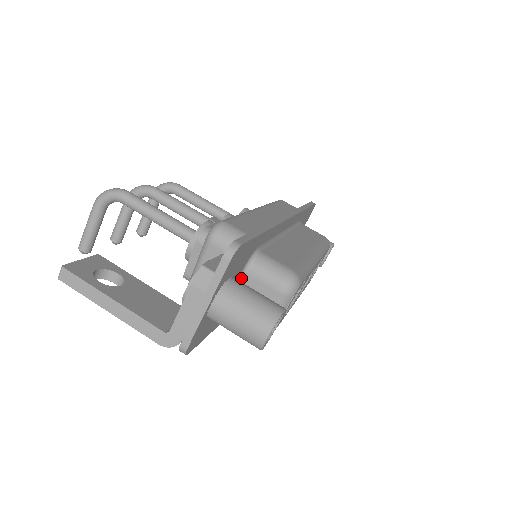
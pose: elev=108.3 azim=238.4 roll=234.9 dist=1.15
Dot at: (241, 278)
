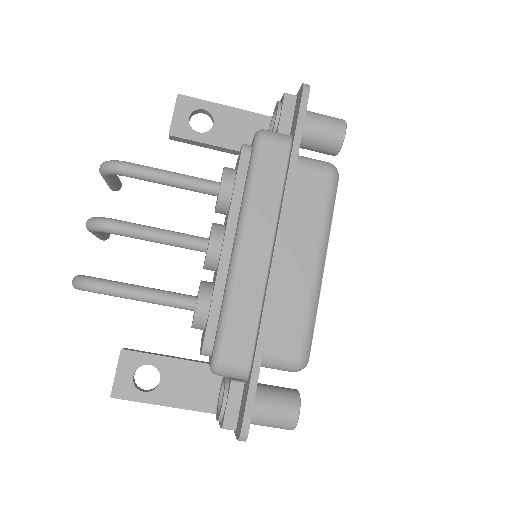
Dot at: occluded
